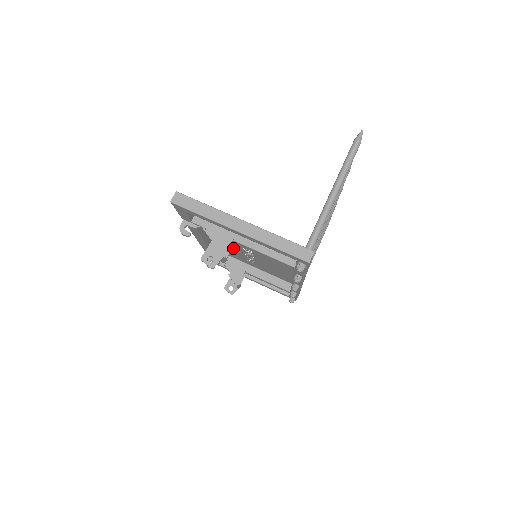
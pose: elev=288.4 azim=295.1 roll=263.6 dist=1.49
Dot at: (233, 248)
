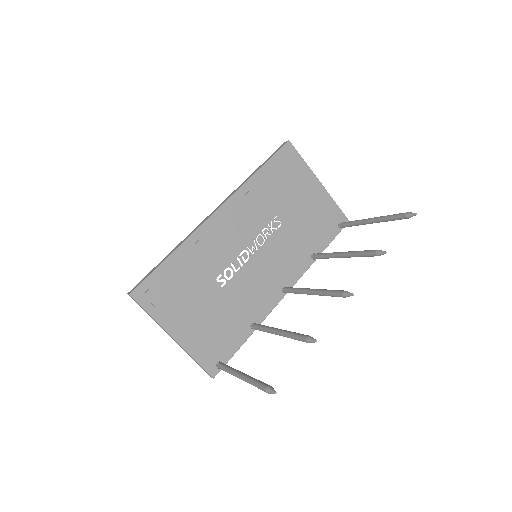
Dot at: (248, 228)
